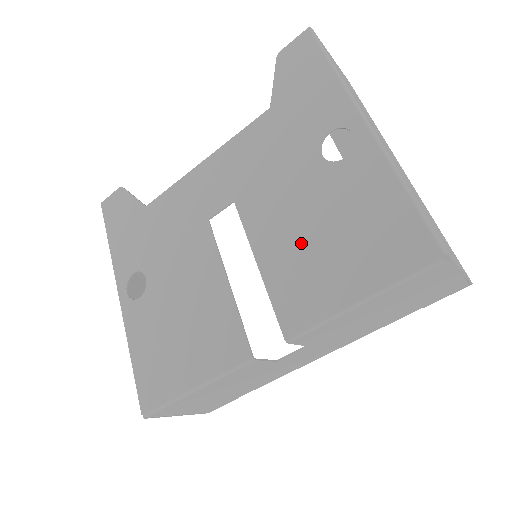
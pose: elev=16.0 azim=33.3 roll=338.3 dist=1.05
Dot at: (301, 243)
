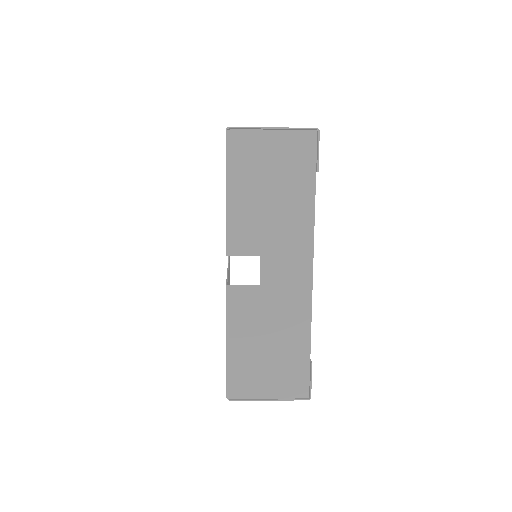
Dot at: occluded
